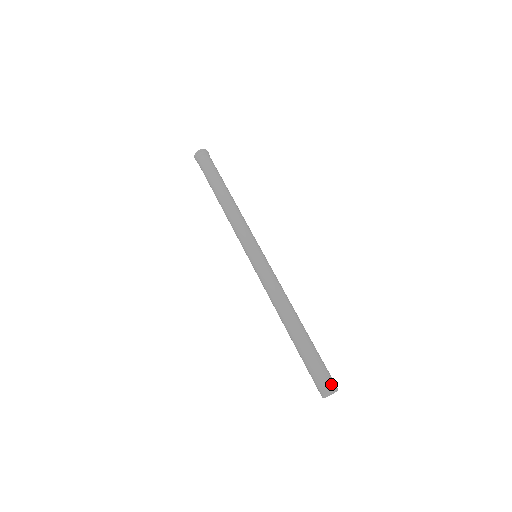
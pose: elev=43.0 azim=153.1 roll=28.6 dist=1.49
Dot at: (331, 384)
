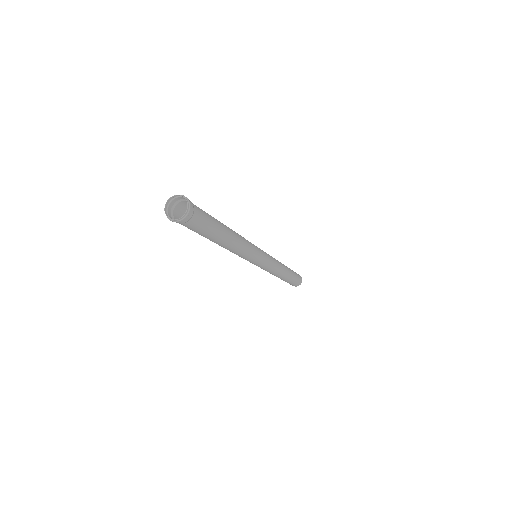
Dot at: (301, 281)
